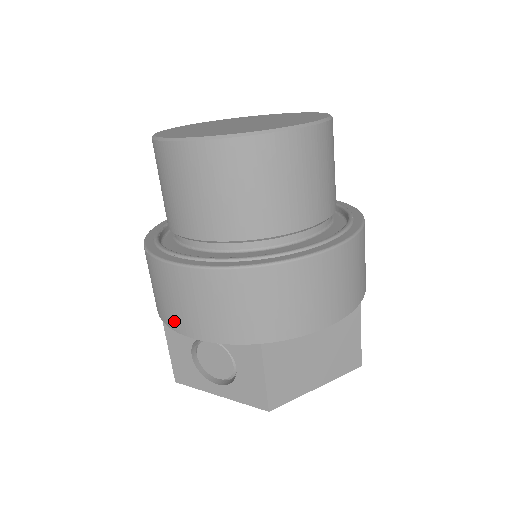
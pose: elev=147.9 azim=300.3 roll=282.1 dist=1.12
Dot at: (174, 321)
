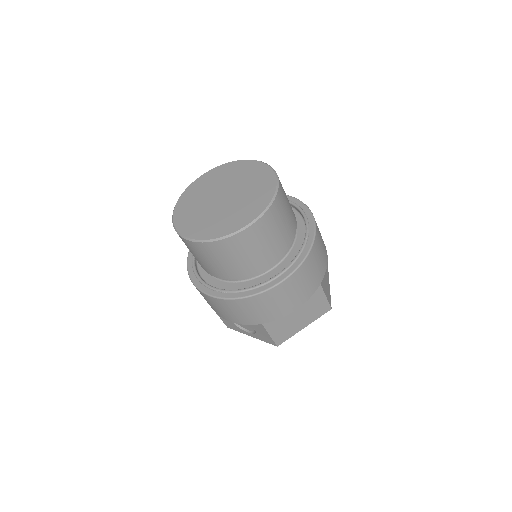
Dot at: (215, 311)
